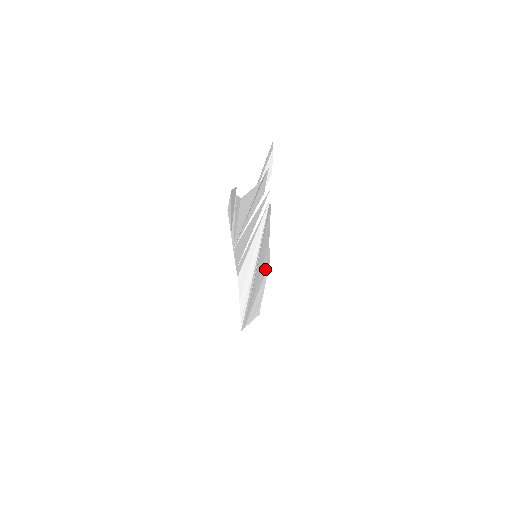
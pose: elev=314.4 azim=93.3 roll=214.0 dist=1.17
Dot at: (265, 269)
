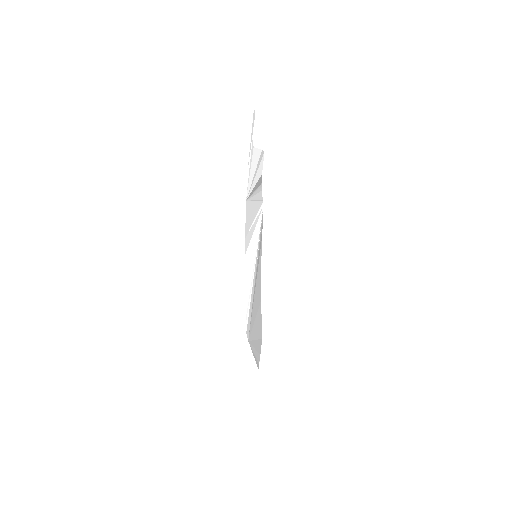
Dot at: (259, 331)
